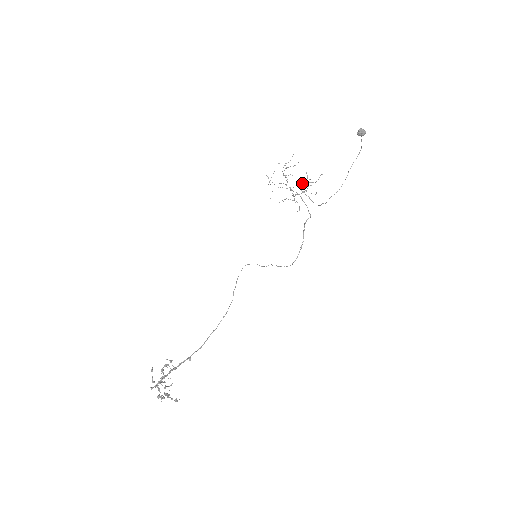
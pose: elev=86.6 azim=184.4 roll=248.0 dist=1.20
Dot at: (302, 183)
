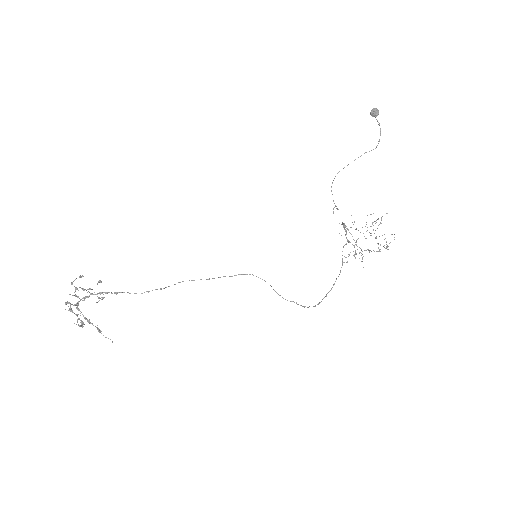
Dot at: (376, 237)
